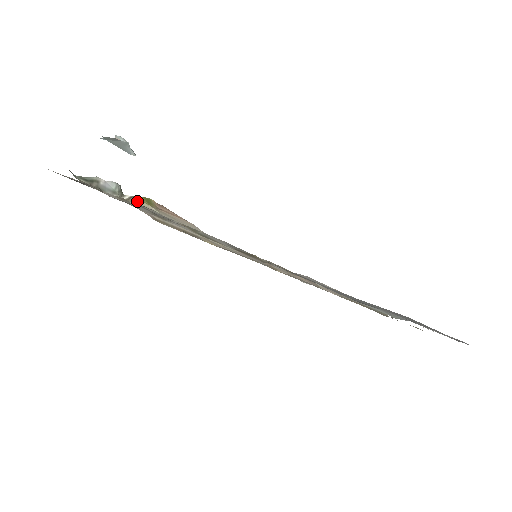
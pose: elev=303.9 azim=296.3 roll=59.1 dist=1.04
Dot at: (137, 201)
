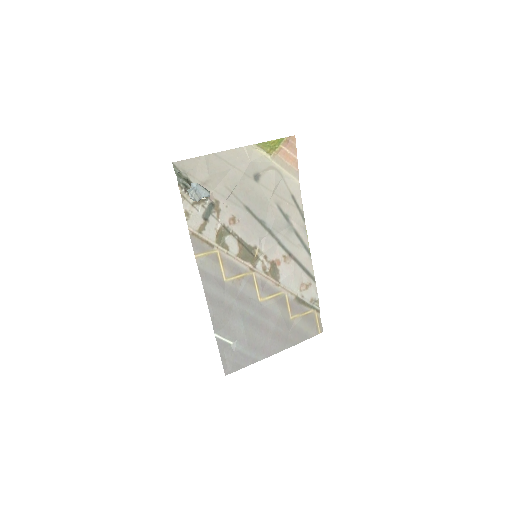
Dot at: (260, 149)
